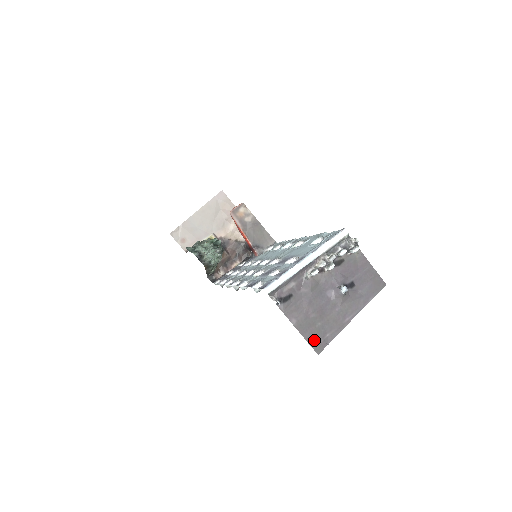
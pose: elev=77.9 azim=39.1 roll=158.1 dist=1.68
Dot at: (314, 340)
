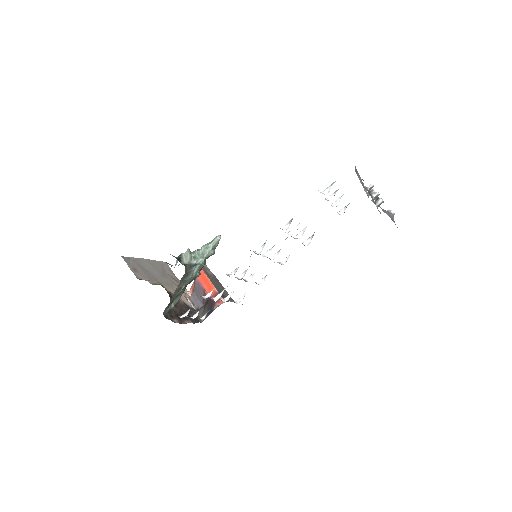
Dot at: occluded
